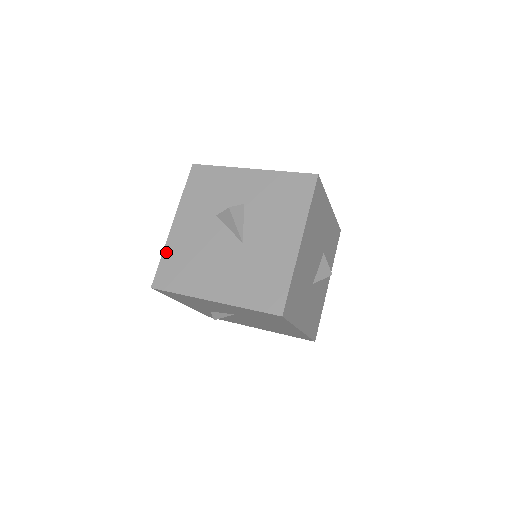
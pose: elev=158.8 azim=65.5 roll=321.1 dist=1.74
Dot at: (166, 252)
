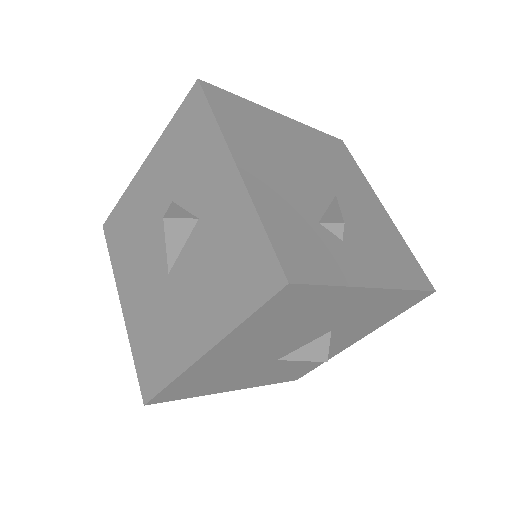
Dot at: (125, 197)
